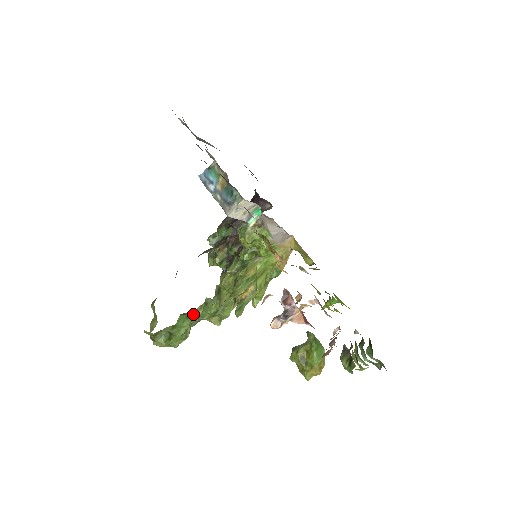
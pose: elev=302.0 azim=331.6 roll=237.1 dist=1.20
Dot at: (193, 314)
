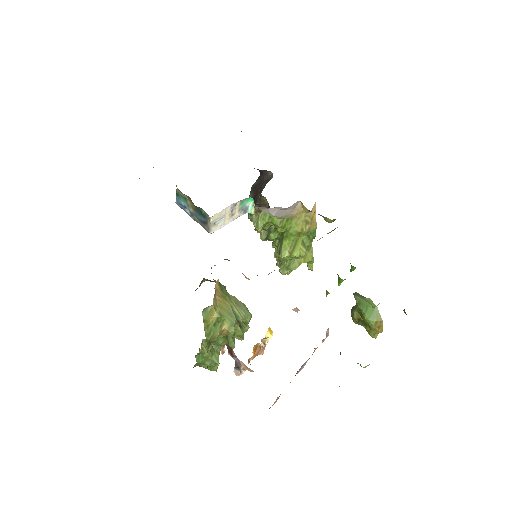
Dot at: (203, 353)
